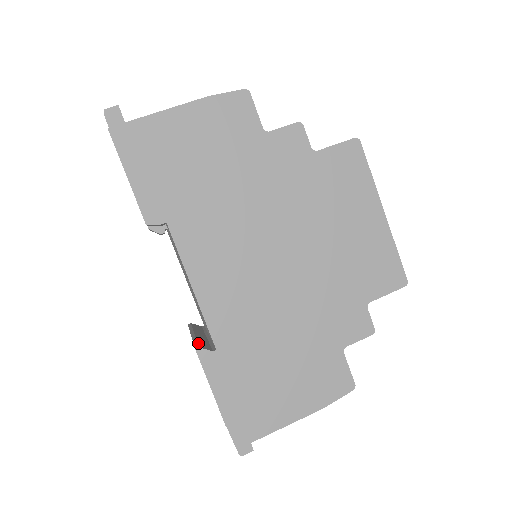
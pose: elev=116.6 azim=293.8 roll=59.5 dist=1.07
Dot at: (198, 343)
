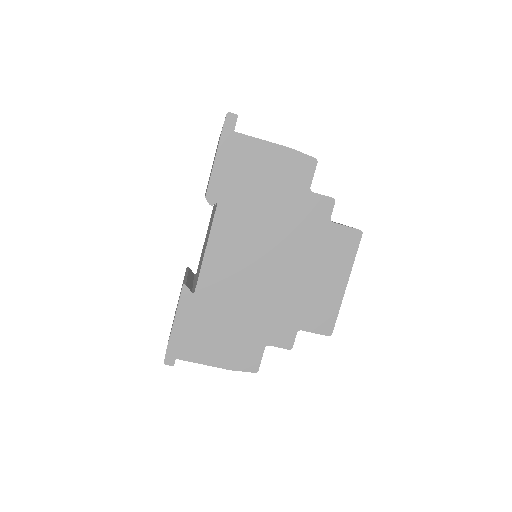
Dot at: (187, 282)
